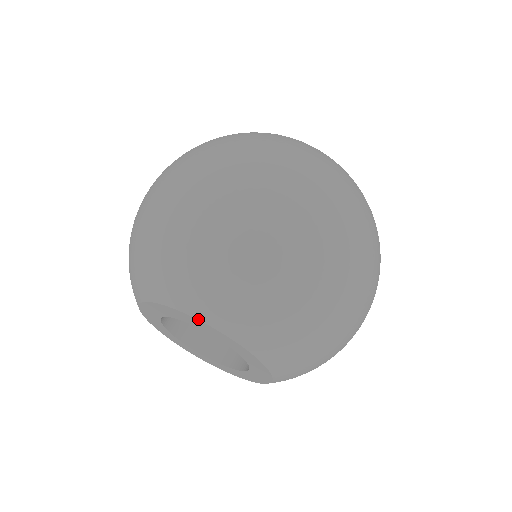
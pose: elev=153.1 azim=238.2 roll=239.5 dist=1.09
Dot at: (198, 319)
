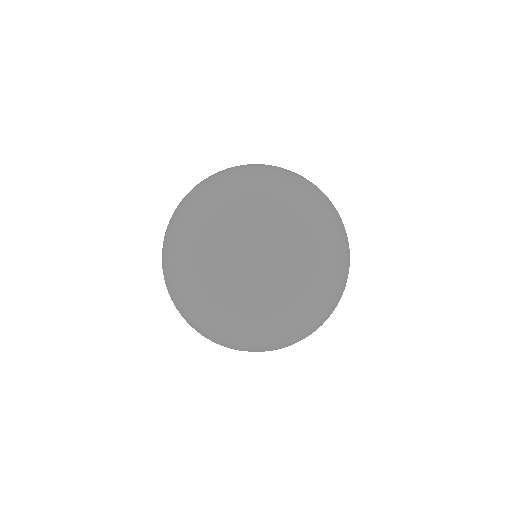
Dot at: occluded
